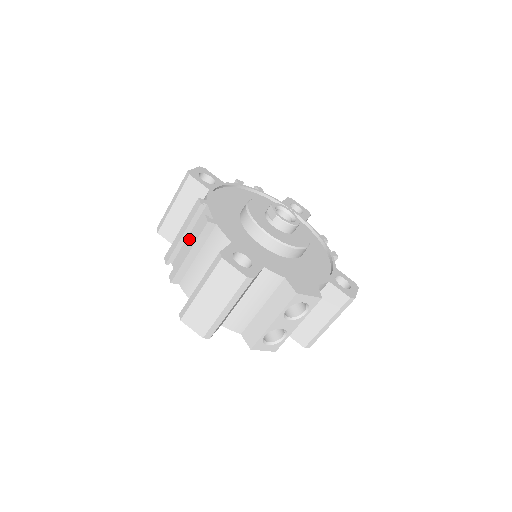
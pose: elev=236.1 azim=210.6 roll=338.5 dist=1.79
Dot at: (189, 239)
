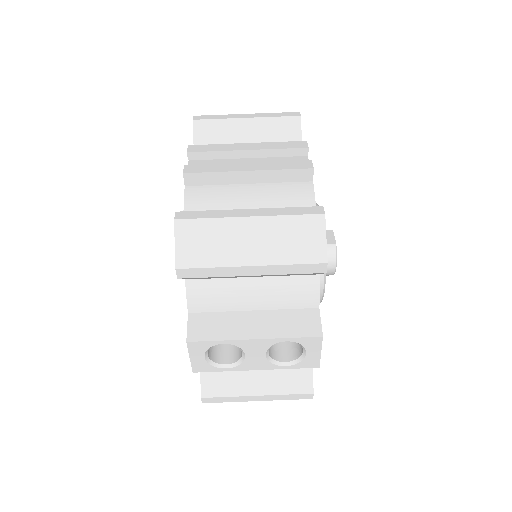
Dot at: (247, 161)
